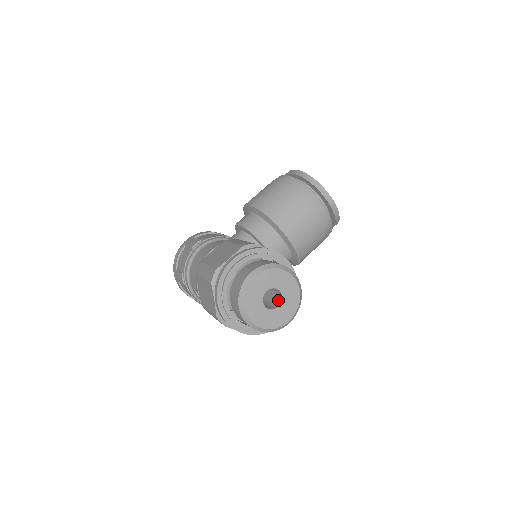
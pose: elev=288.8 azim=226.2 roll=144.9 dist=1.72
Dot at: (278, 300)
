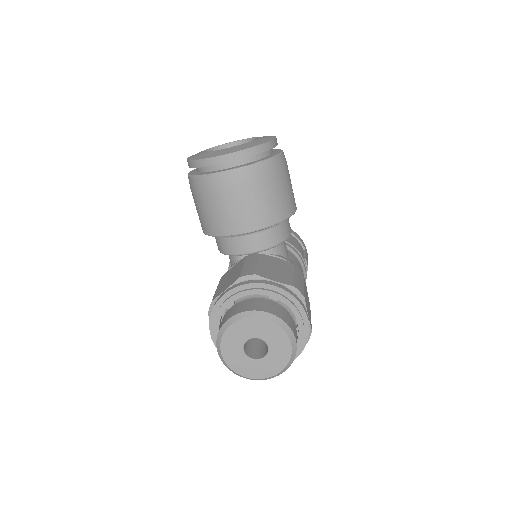
Dot at: occluded
